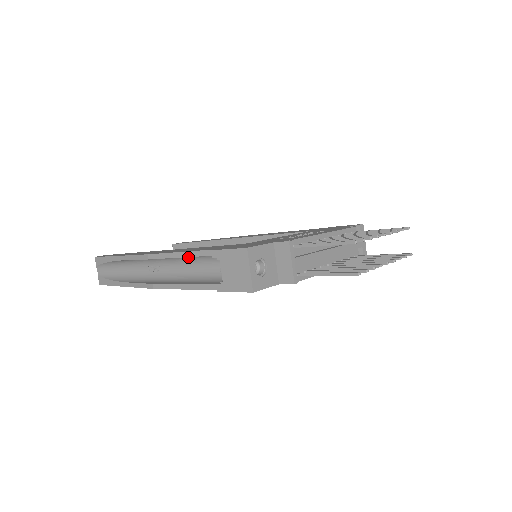
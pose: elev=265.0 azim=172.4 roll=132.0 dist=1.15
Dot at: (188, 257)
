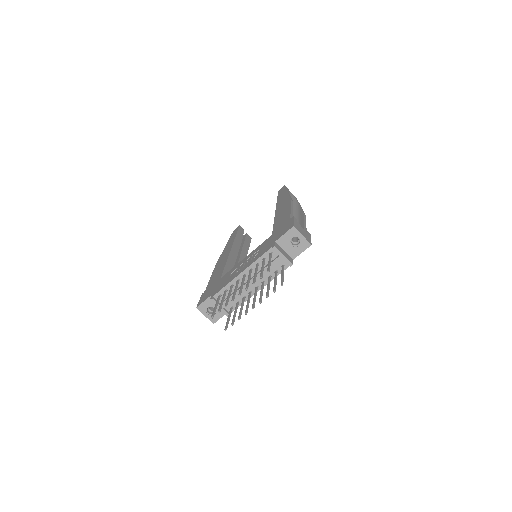
Dot at: occluded
